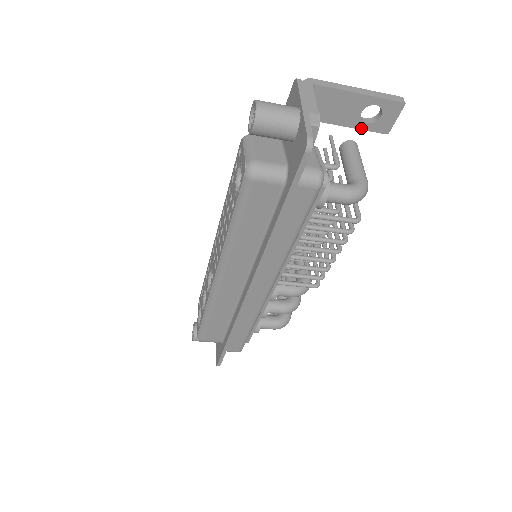
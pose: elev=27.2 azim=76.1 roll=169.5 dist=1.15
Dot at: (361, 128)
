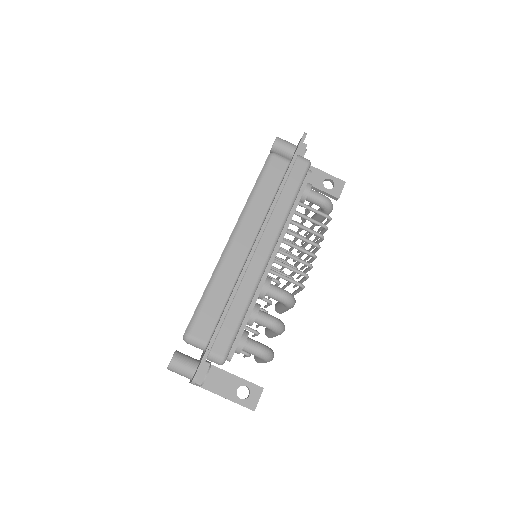
Dot at: (324, 191)
